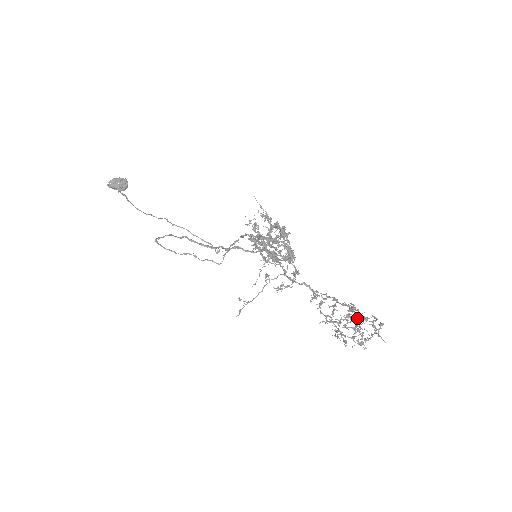
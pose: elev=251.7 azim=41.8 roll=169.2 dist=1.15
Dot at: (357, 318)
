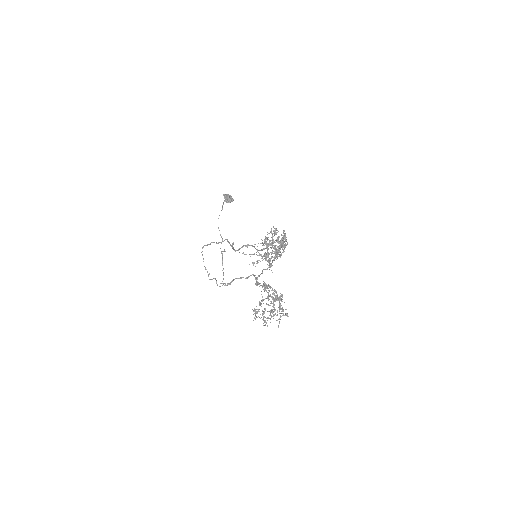
Dot at: (279, 298)
